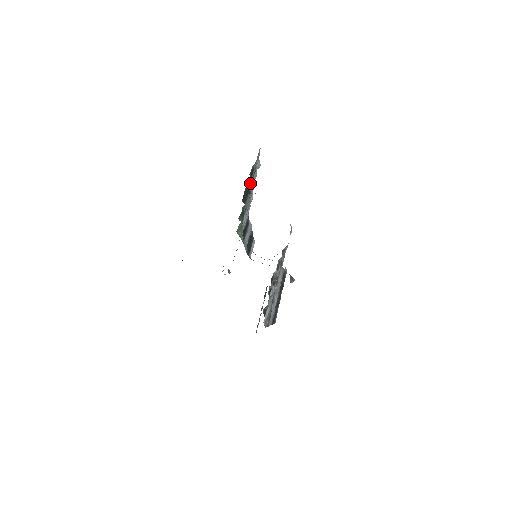
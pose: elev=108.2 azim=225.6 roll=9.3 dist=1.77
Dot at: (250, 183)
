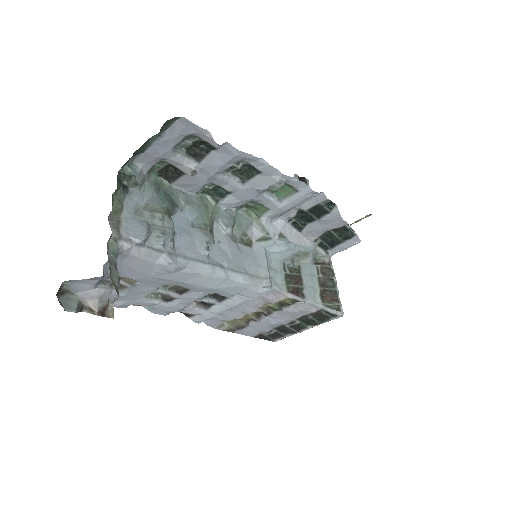
Dot at: (148, 161)
